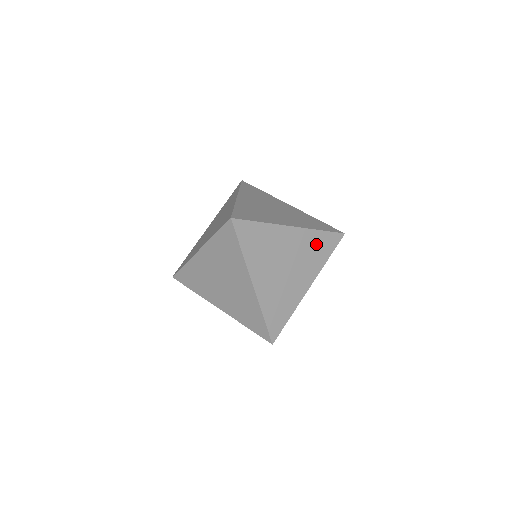
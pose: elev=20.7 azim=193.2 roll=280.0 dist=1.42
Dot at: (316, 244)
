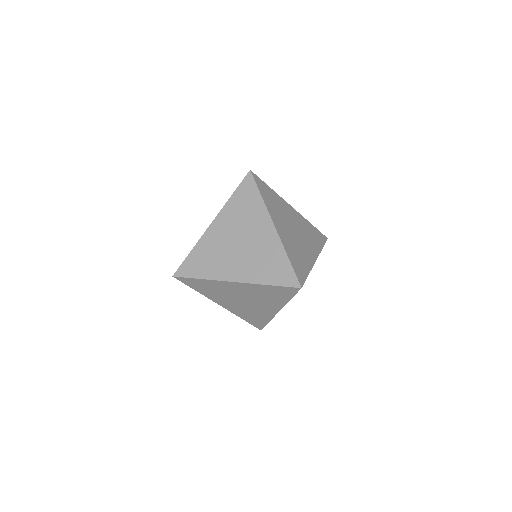
Dot at: (268, 292)
